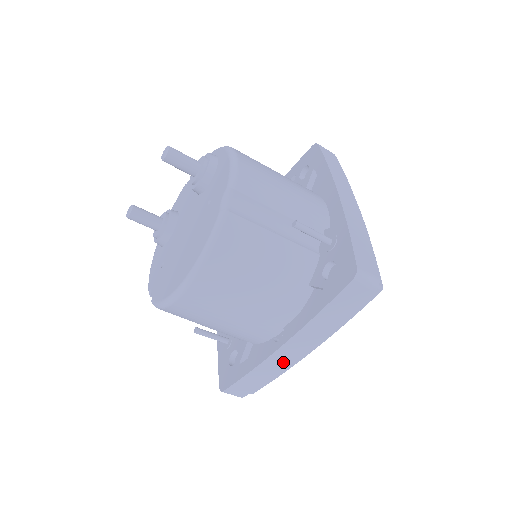
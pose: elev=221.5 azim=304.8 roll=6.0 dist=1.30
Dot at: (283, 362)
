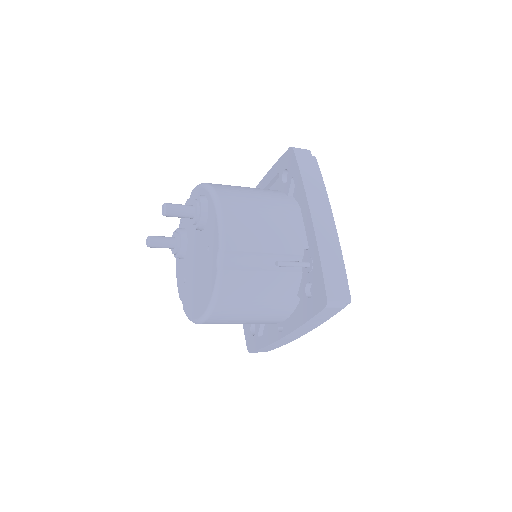
Dot at: (288, 341)
